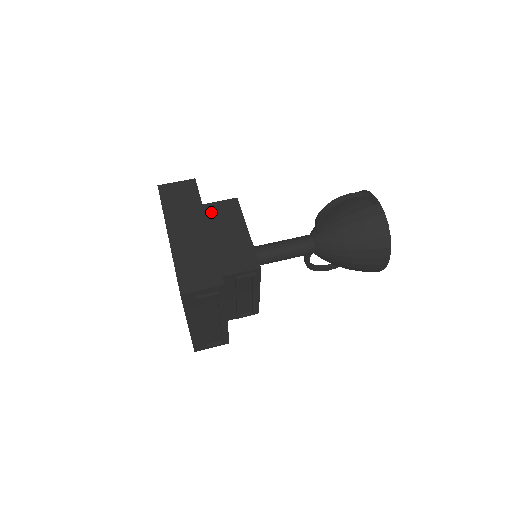
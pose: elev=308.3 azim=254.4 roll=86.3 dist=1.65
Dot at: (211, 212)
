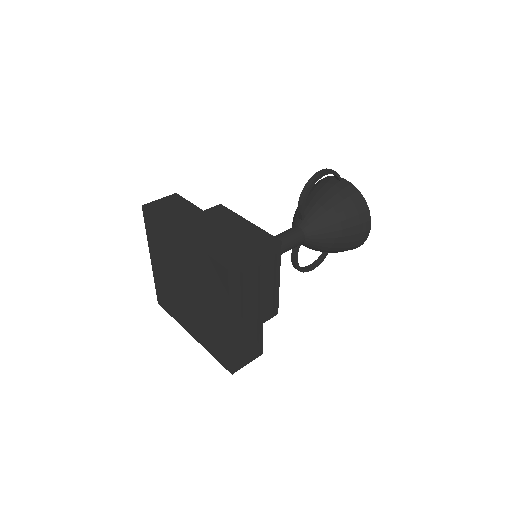
Dot at: occluded
